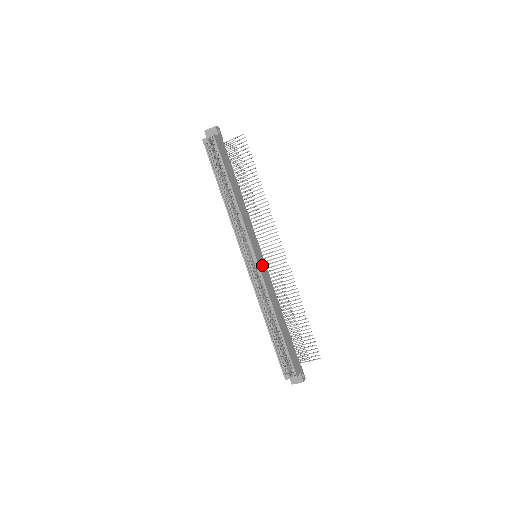
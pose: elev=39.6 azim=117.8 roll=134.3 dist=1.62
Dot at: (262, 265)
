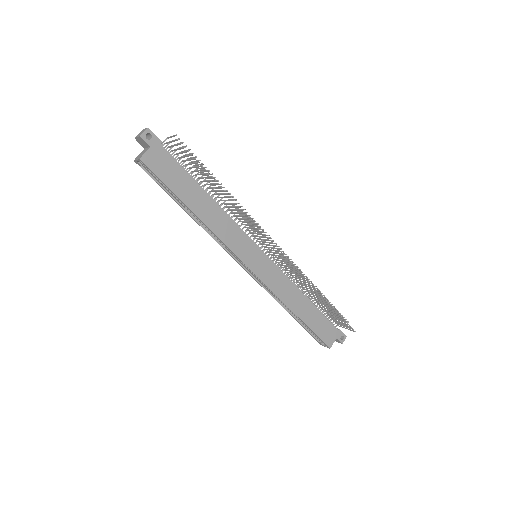
Dot at: (264, 268)
